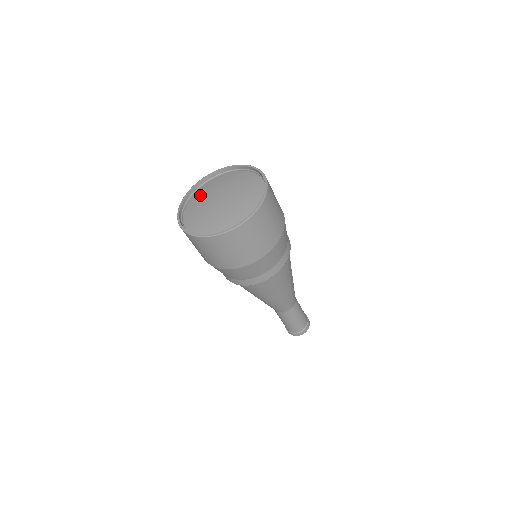
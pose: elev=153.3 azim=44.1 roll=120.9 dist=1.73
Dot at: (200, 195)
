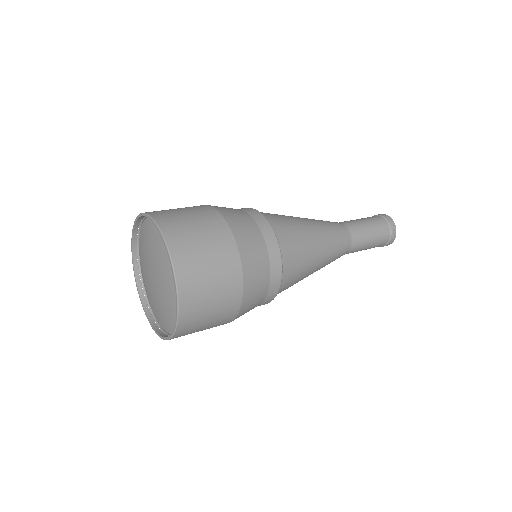
Dot at: (143, 239)
